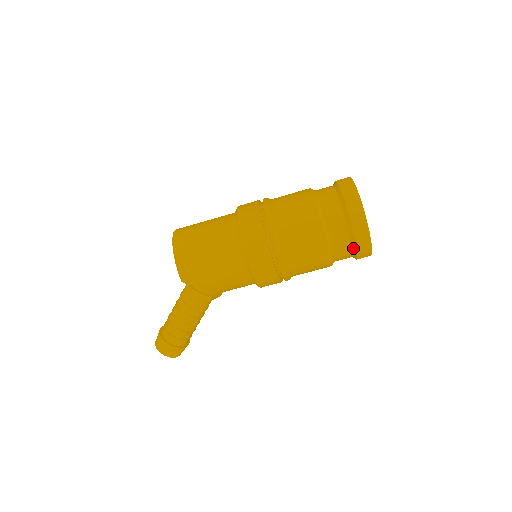
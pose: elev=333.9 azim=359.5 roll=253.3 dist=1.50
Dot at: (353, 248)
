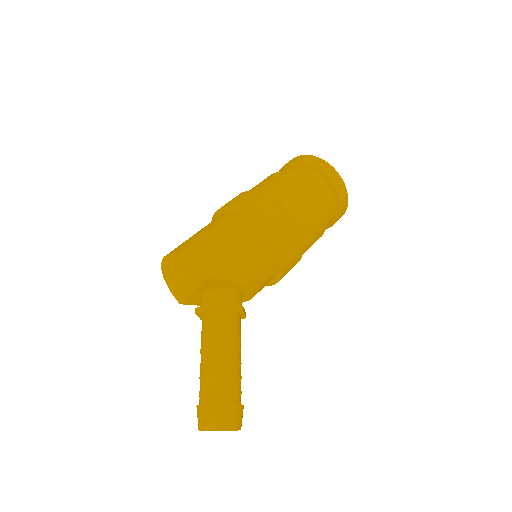
Dot at: (333, 192)
